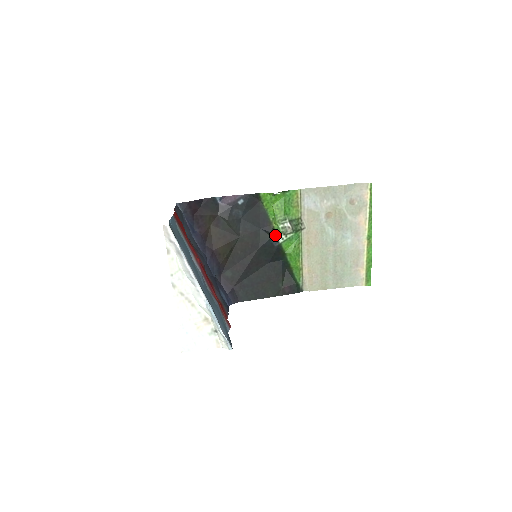
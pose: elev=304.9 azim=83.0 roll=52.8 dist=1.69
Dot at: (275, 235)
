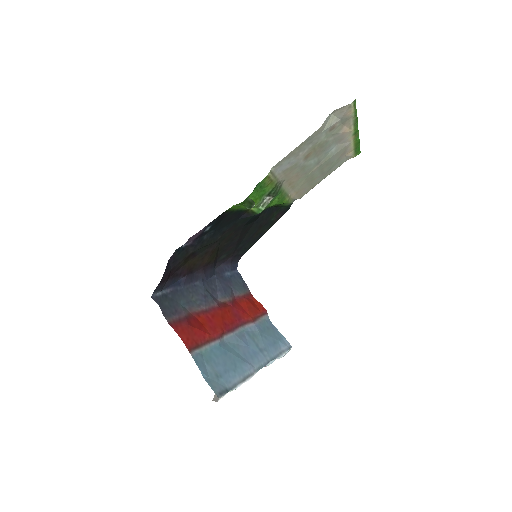
Dot at: (257, 213)
